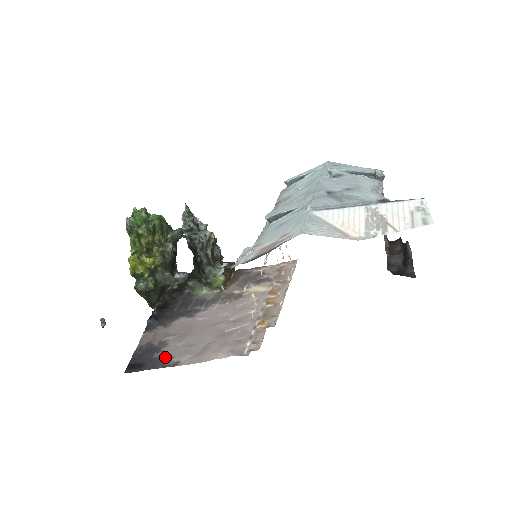
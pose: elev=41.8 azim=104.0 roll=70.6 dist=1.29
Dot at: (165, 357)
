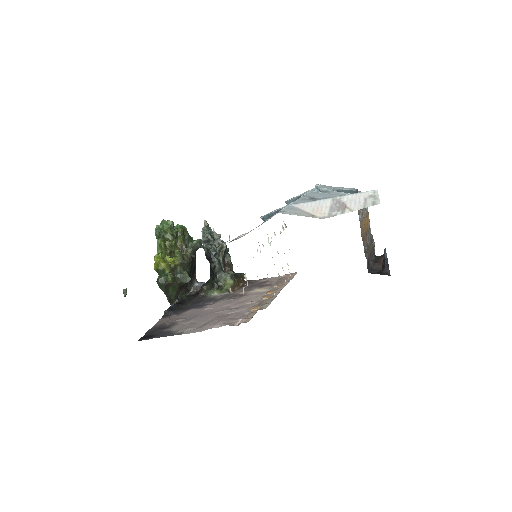
Dot at: (173, 330)
